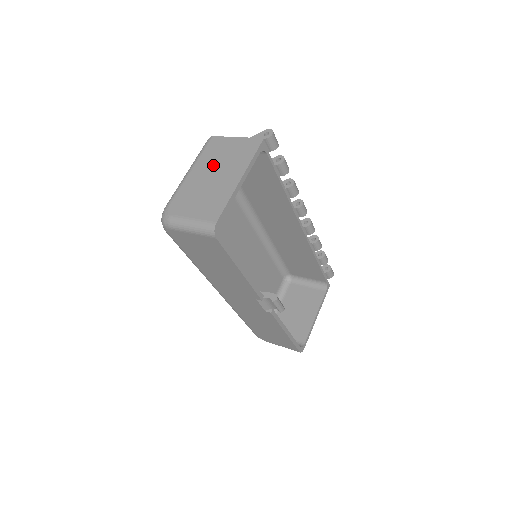
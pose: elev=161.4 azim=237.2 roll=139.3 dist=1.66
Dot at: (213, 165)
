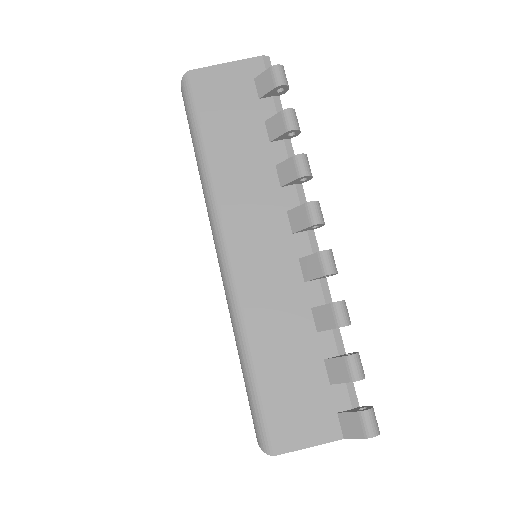
Dot at: occluded
